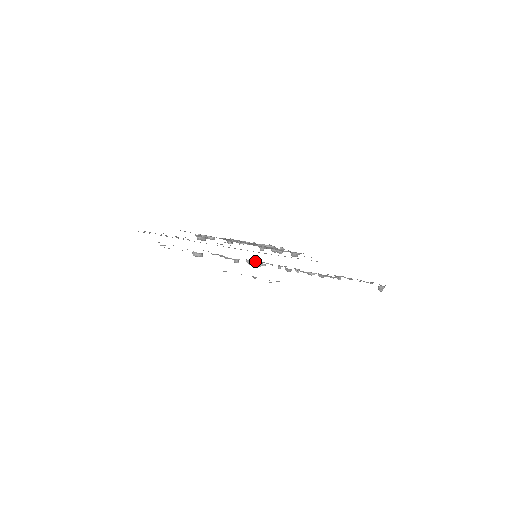
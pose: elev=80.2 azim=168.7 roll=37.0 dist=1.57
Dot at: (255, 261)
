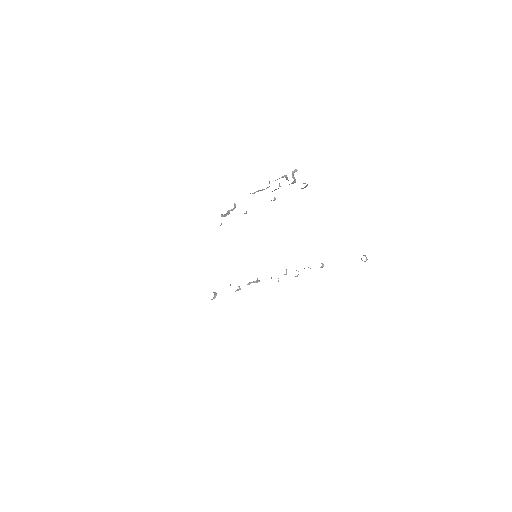
Dot at: (250, 282)
